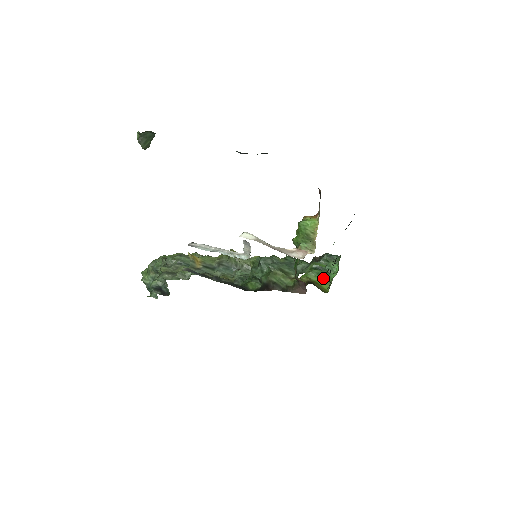
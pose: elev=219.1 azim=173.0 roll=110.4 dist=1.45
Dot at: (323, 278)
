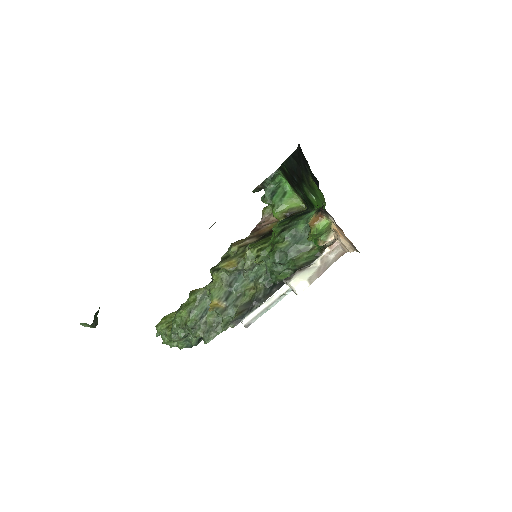
Dot at: (288, 199)
